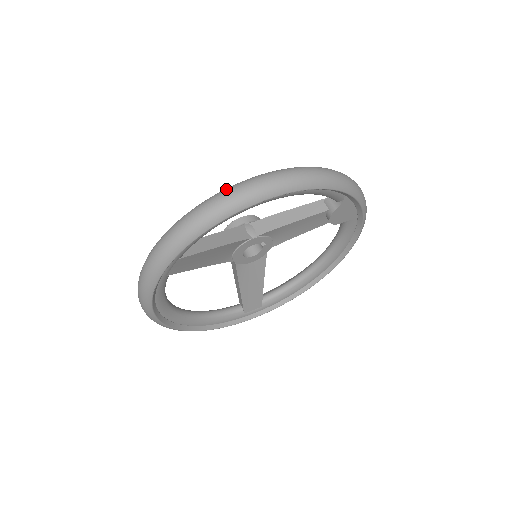
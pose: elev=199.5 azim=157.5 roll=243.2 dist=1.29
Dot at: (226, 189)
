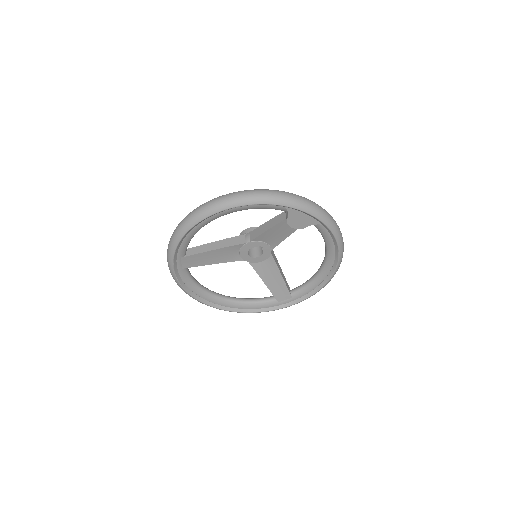
Dot at: (191, 212)
